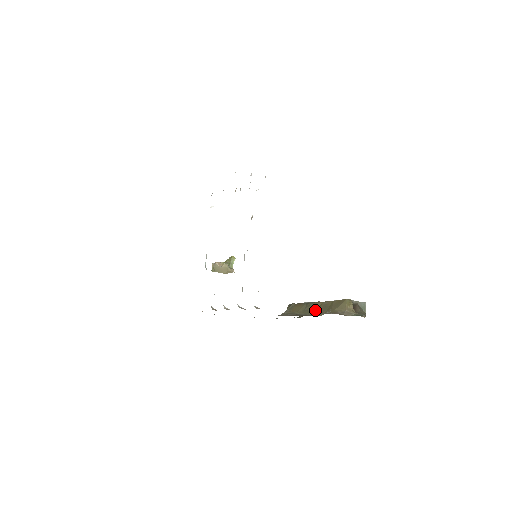
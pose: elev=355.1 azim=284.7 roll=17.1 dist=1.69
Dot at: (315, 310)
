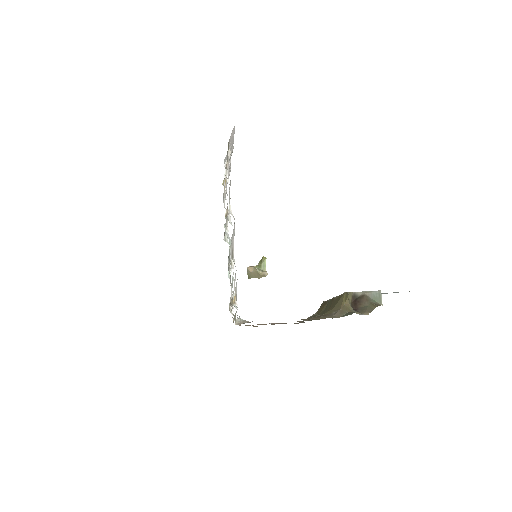
Dot at: occluded
